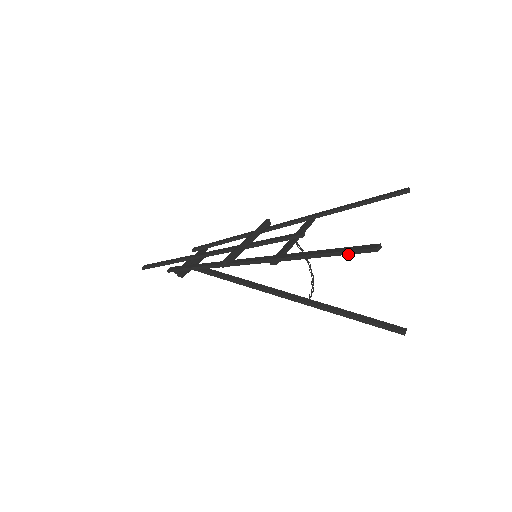
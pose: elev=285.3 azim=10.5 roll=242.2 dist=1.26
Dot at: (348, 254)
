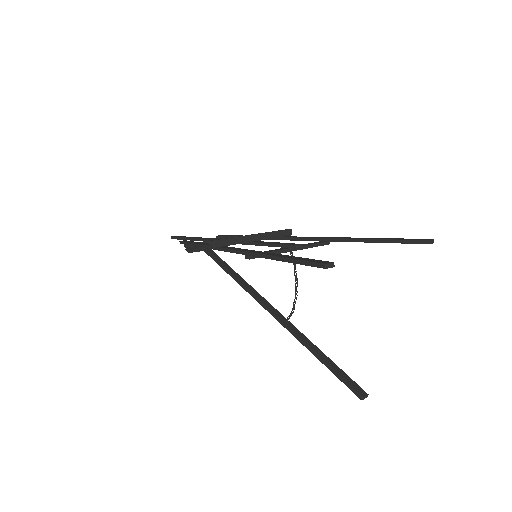
Dot at: (302, 264)
